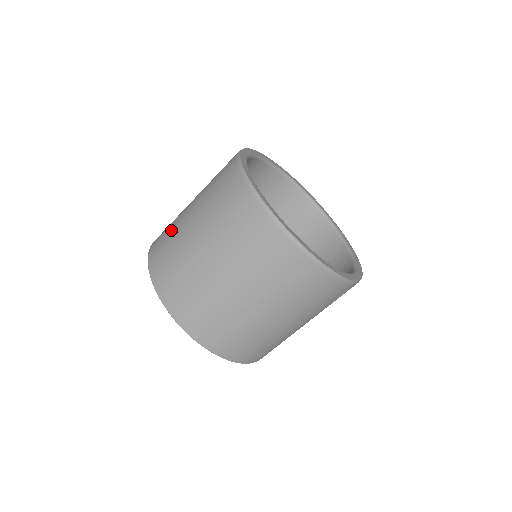
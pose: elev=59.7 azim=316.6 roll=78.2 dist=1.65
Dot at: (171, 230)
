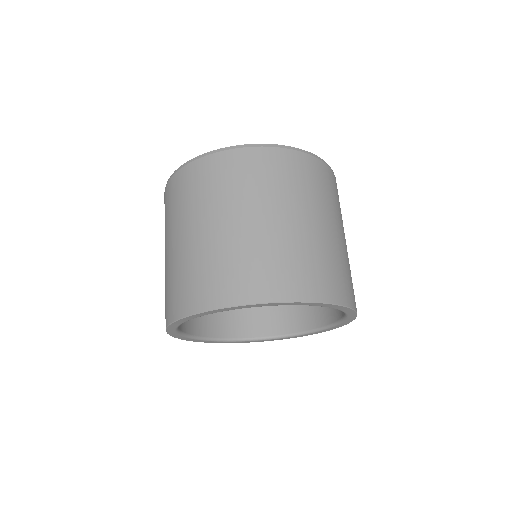
Dot at: occluded
